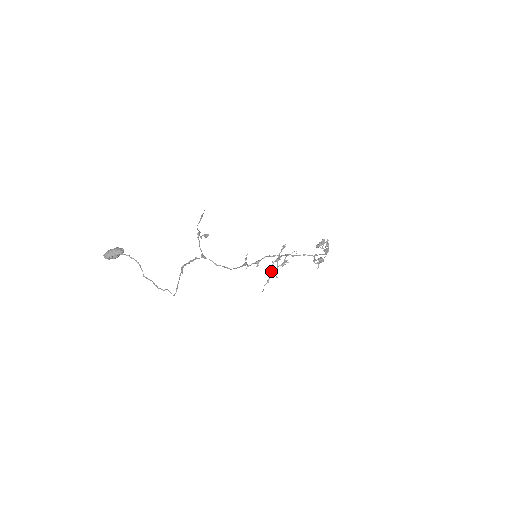
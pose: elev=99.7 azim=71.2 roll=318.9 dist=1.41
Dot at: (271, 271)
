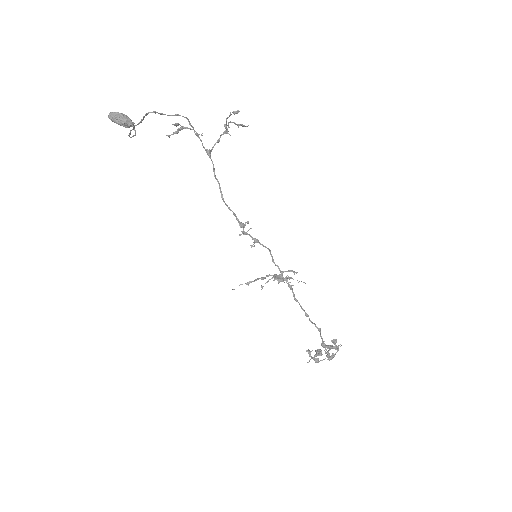
Dot at: (261, 277)
